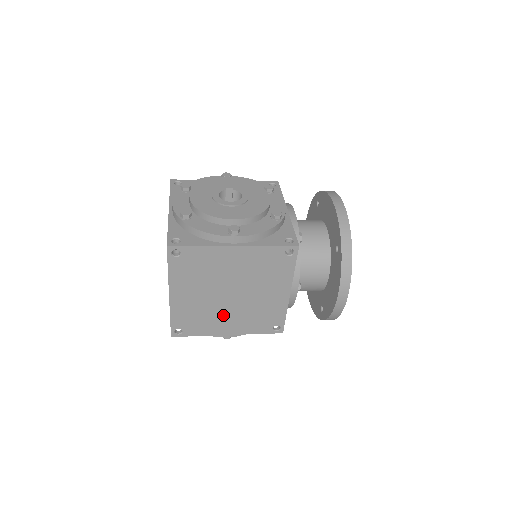
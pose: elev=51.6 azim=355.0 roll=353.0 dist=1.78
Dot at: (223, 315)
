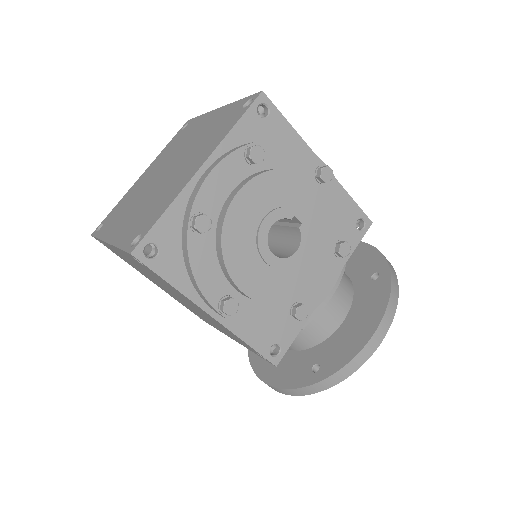
Dot at: (157, 283)
